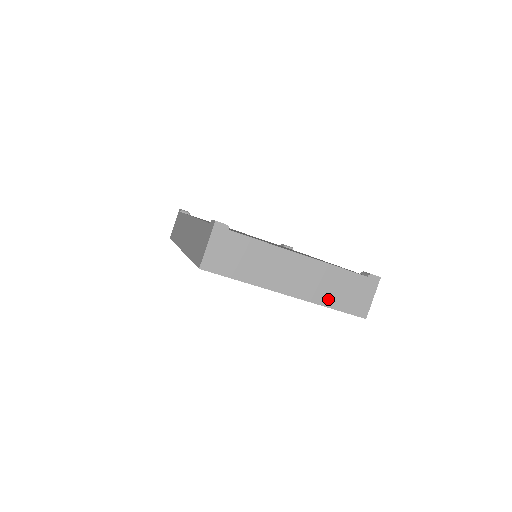
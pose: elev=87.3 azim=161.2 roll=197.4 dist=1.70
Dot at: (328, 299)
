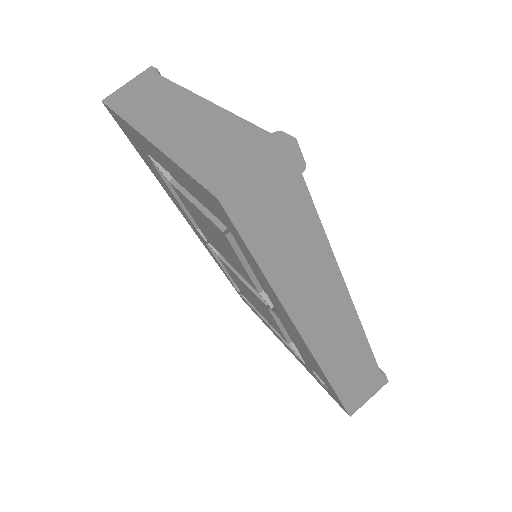
Dot at: (186, 153)
